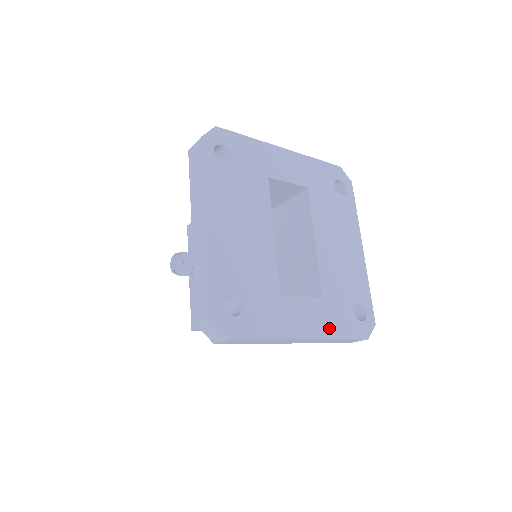
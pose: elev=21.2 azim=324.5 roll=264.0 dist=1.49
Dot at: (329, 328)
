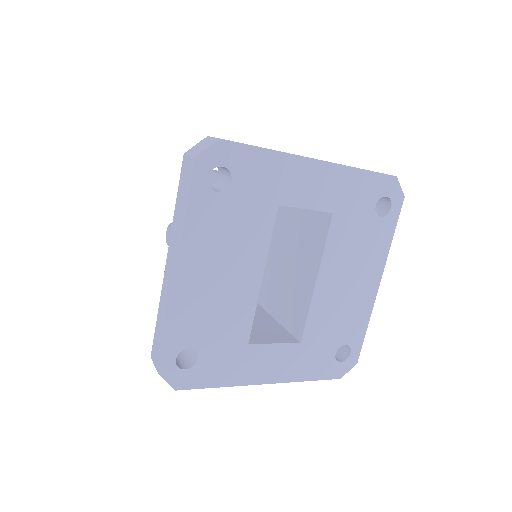
Dot at: (297, 372)
